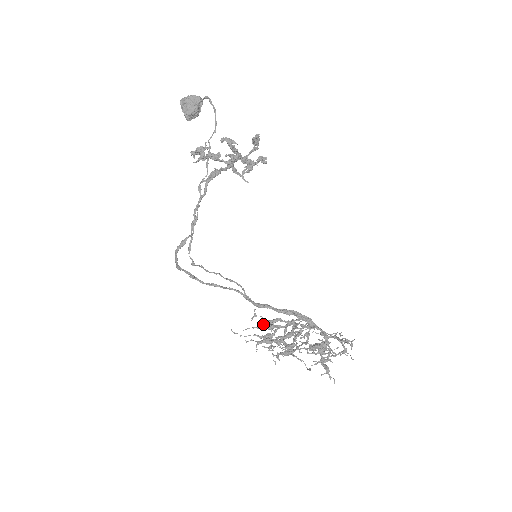
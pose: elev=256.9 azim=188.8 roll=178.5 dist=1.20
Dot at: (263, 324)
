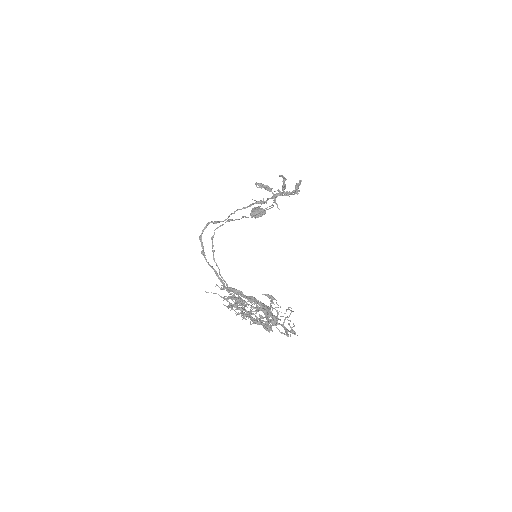
Dot at: occluded
